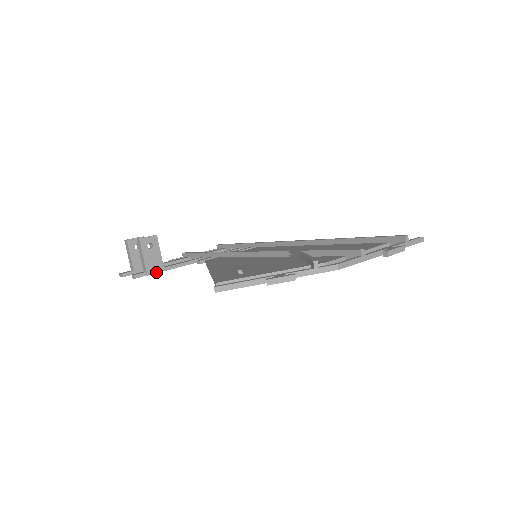
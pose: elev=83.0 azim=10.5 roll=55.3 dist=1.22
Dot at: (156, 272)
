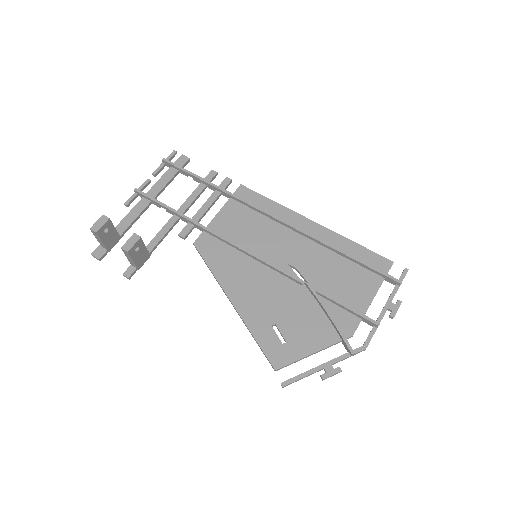
Dot at: (144, 262)
